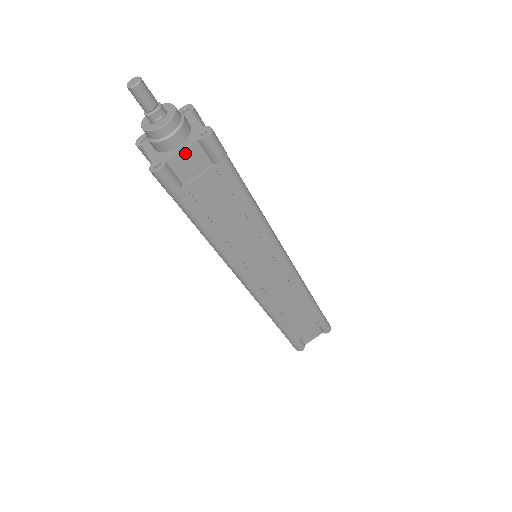
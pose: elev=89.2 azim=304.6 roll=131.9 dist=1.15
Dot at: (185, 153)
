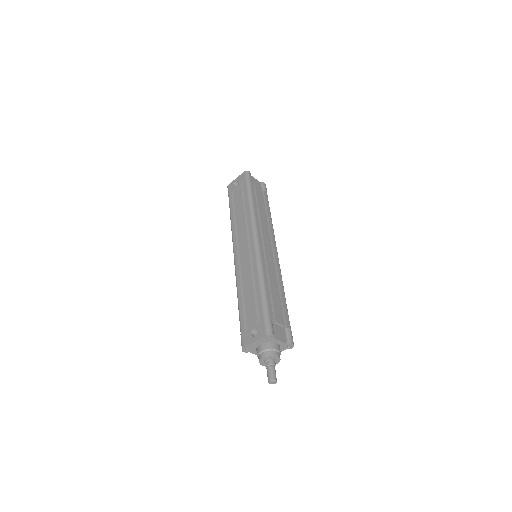
Dot at: occluded
